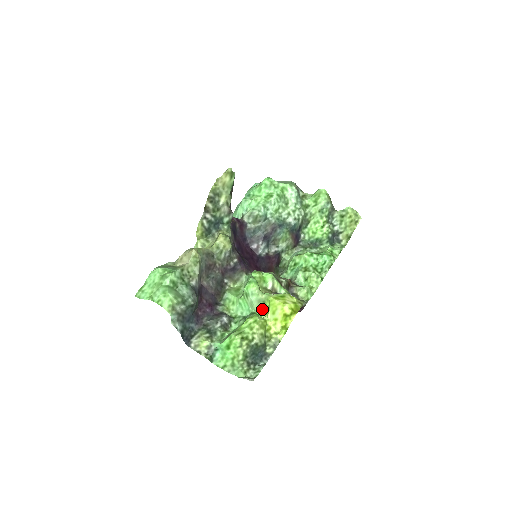
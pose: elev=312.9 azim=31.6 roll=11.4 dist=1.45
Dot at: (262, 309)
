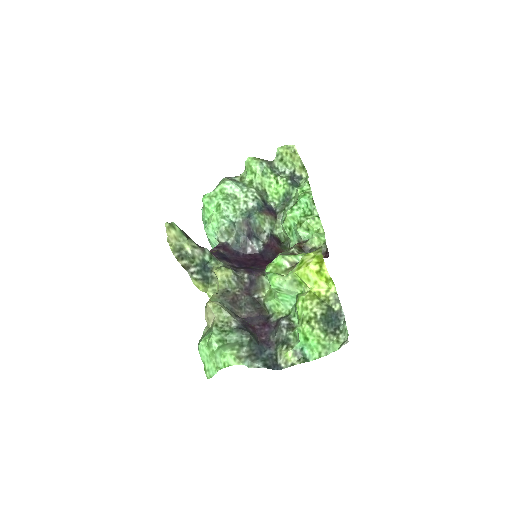
Dot at: (299, 286)
